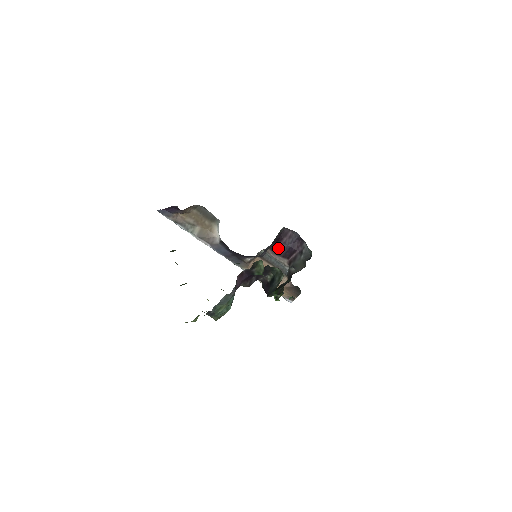
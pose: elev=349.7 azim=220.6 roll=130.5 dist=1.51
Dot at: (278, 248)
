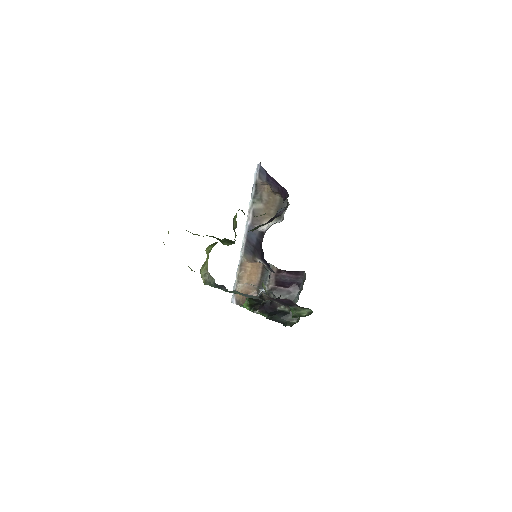
Dot at: (282, 275)
